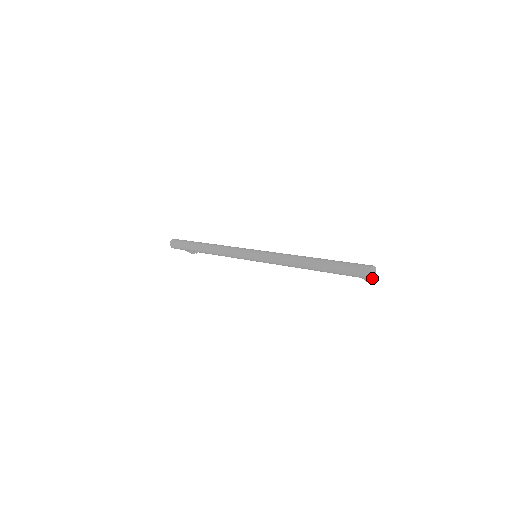
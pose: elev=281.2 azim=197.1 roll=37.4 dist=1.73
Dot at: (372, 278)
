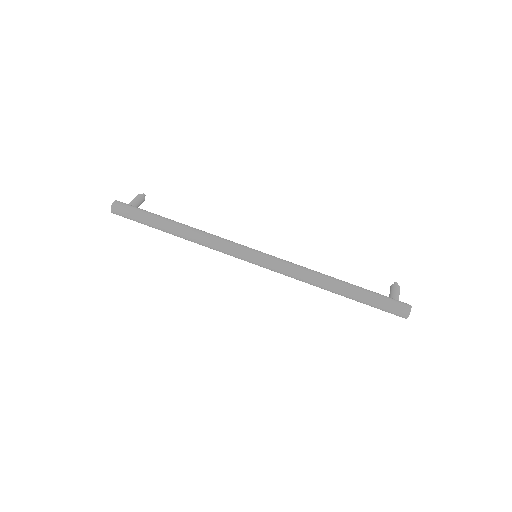
Dot at: occluded
